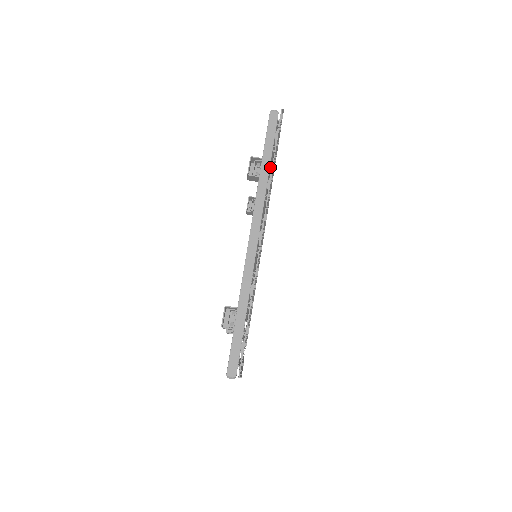
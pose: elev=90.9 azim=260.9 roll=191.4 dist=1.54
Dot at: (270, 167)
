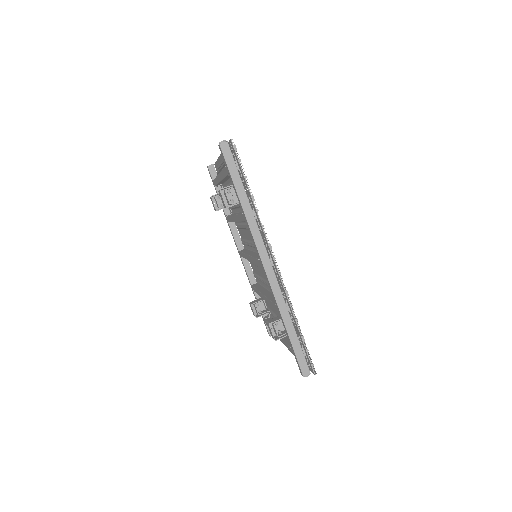
Dot at: occluded
